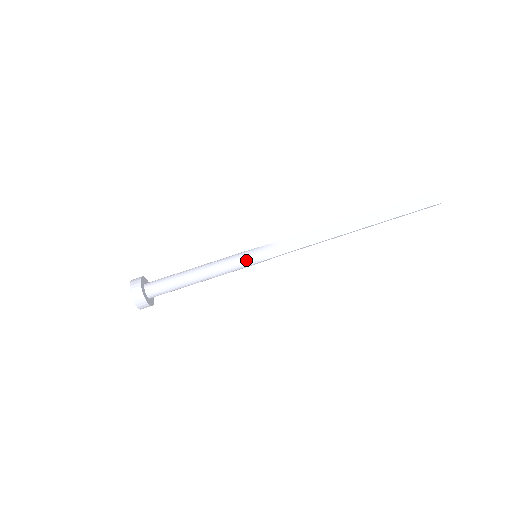
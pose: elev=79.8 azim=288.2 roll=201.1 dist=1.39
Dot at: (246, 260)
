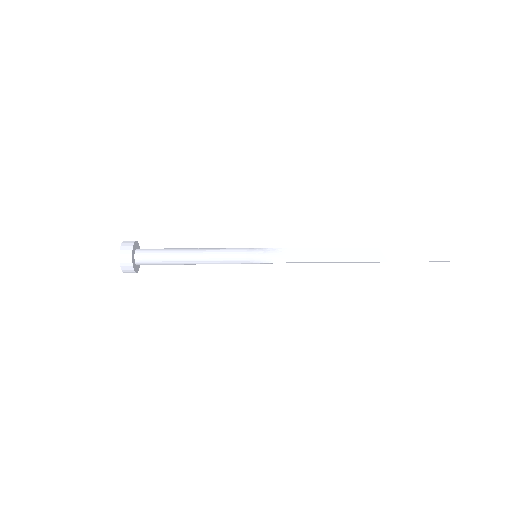
Dot at: (245, 257)
